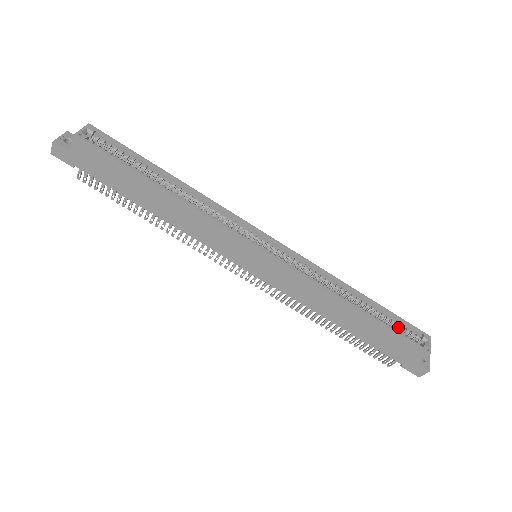
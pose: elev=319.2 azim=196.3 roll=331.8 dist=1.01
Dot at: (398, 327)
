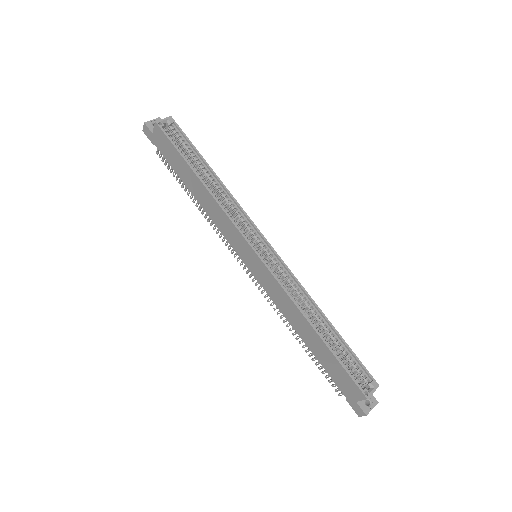
Dot at: (351, 364)
